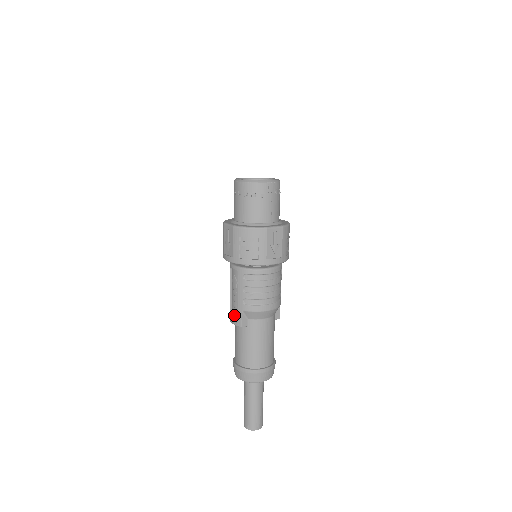
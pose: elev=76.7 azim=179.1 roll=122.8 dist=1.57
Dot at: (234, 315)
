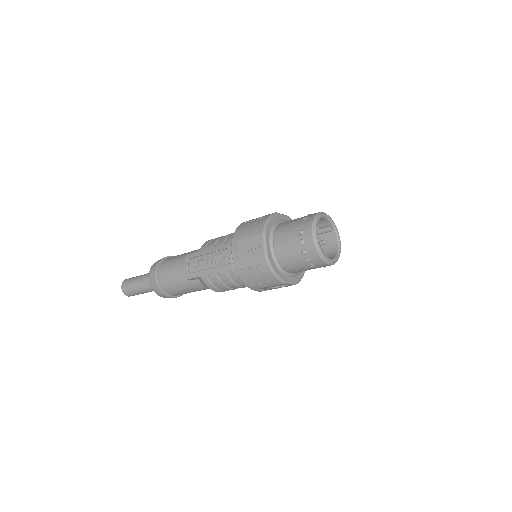
Dot at: (192, 264)
